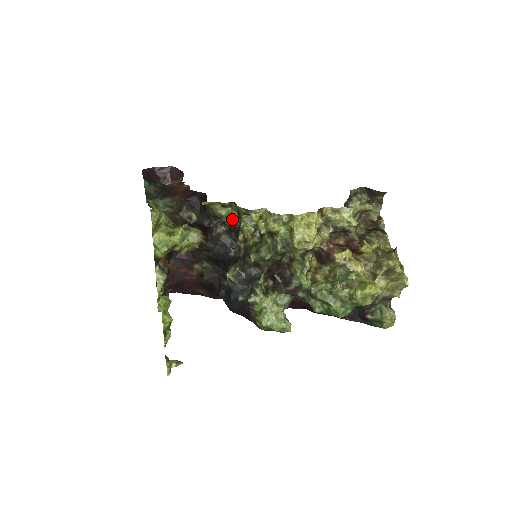
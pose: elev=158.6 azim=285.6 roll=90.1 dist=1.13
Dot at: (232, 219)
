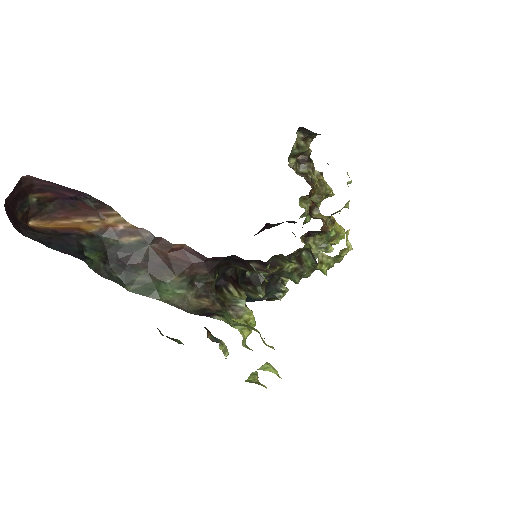
Dot at: occluded
